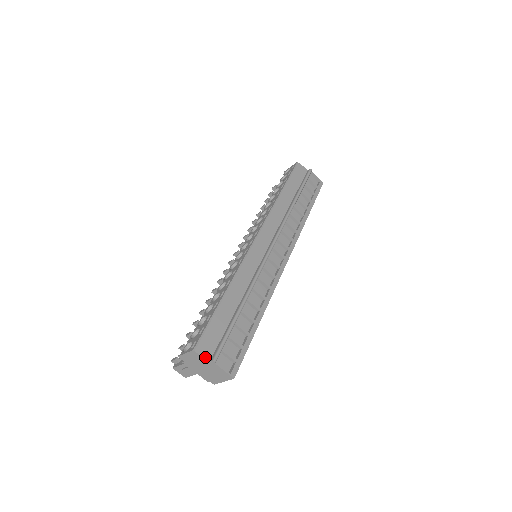
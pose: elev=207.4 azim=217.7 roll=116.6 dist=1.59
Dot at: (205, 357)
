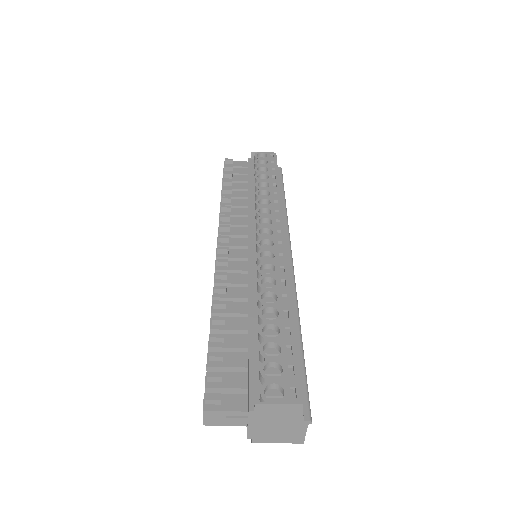
Dot at: (303, 414)
